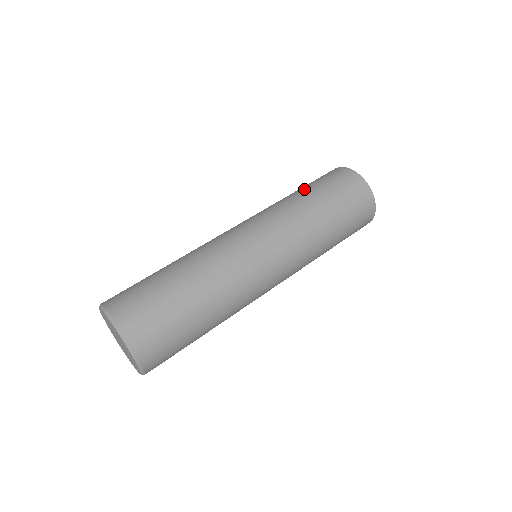
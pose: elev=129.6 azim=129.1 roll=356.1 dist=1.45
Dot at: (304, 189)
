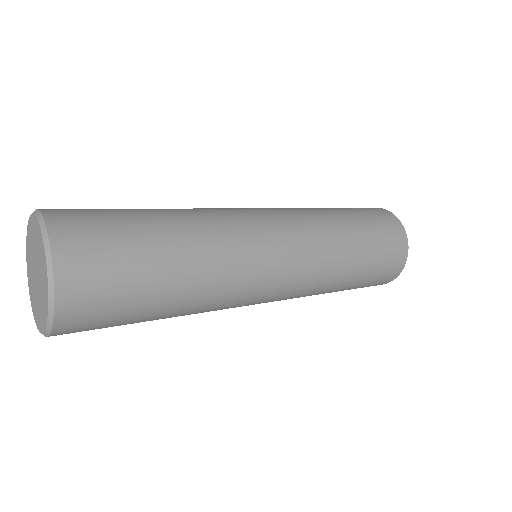
Dot at: occluded
